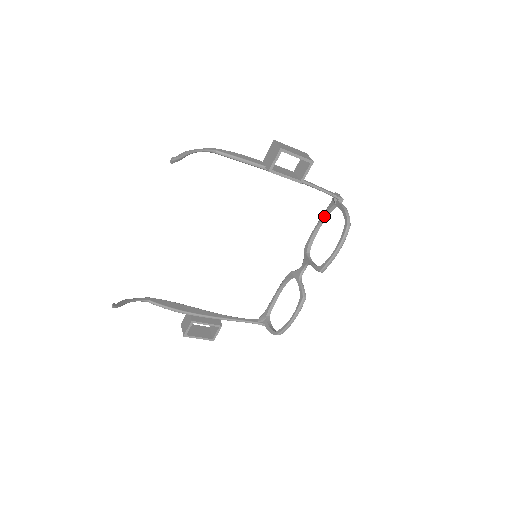
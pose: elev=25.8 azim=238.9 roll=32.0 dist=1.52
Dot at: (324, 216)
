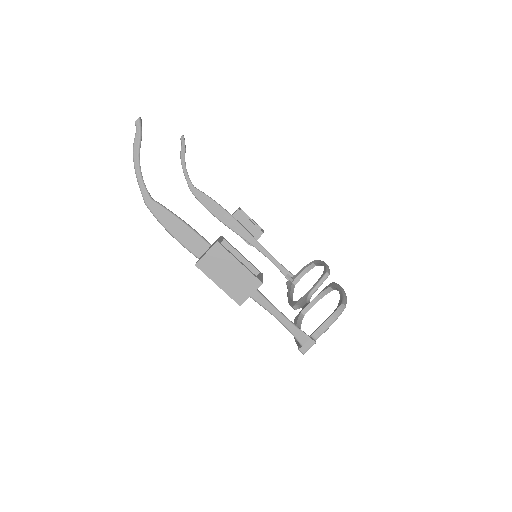
Dot at: (290, 293)
